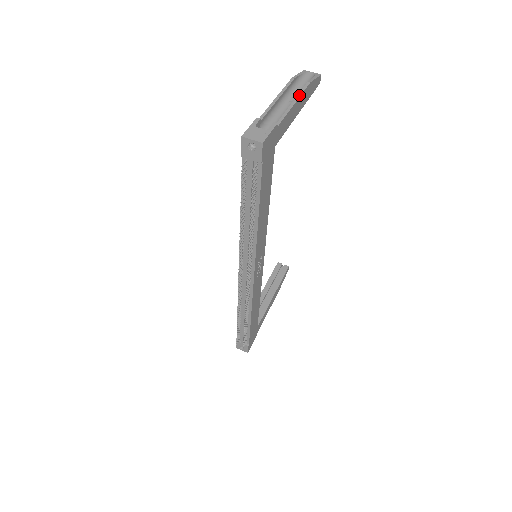
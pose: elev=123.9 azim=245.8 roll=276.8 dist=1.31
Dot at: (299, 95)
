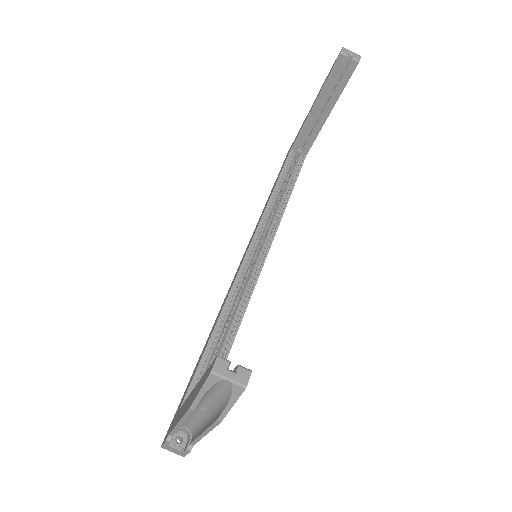
Dot at: (208, 431)
